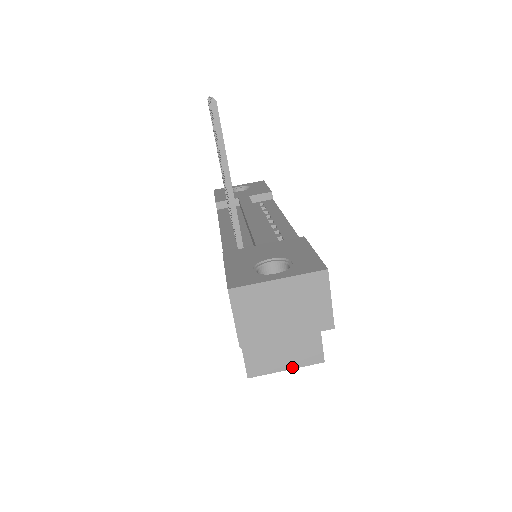
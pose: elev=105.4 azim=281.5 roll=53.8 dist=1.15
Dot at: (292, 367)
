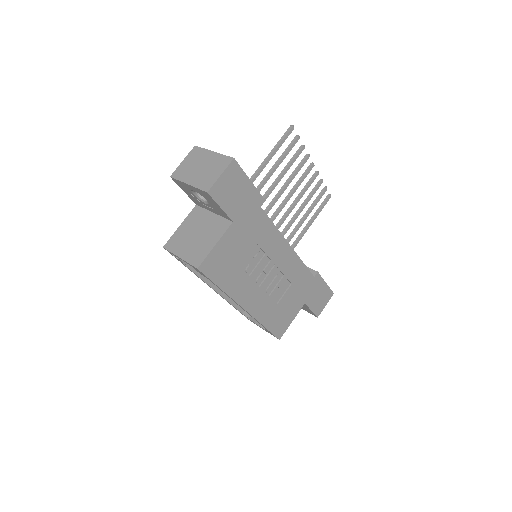
Dot at: (183, 258)
